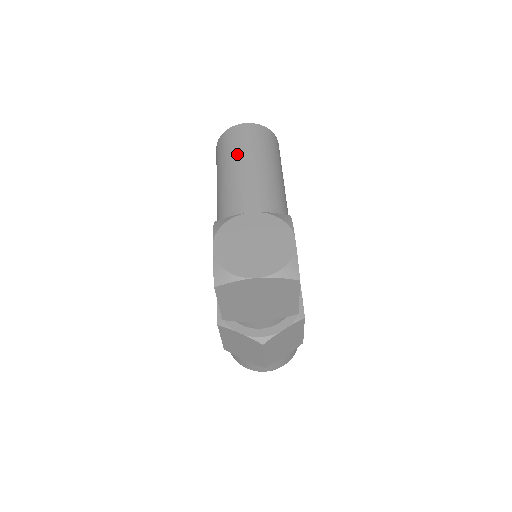
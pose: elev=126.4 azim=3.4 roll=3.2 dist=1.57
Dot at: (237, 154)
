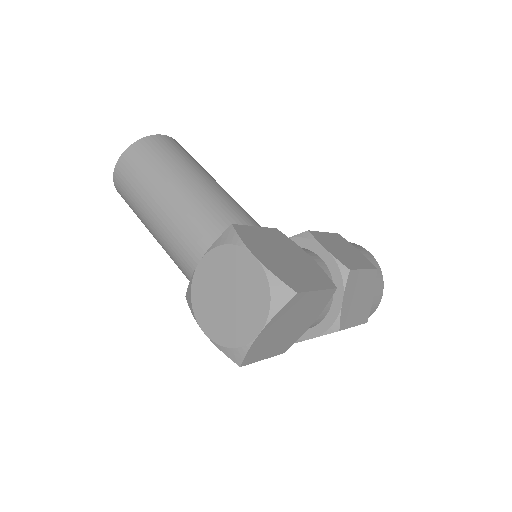
Dot at: (140, 205)
